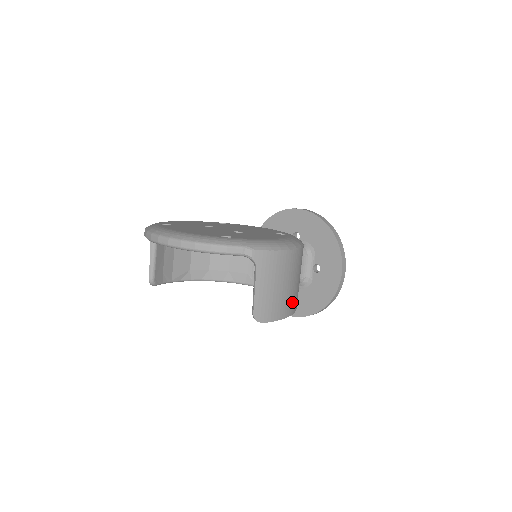
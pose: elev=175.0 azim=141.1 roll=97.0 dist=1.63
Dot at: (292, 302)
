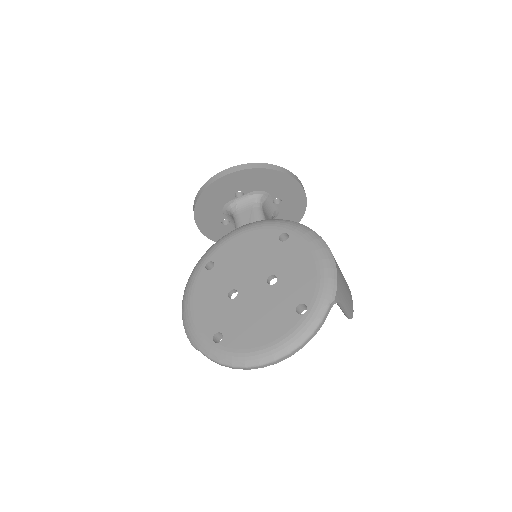
Dot at: occluded
